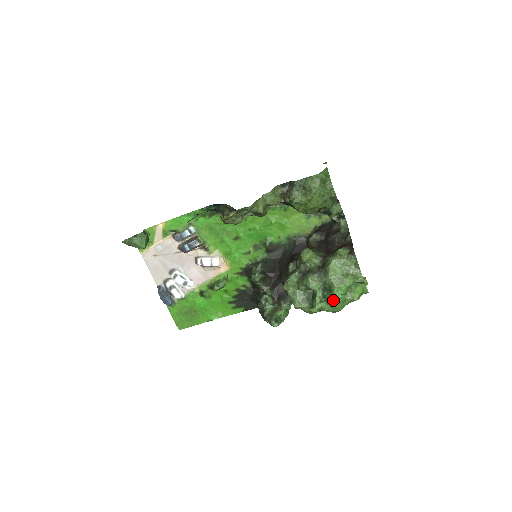
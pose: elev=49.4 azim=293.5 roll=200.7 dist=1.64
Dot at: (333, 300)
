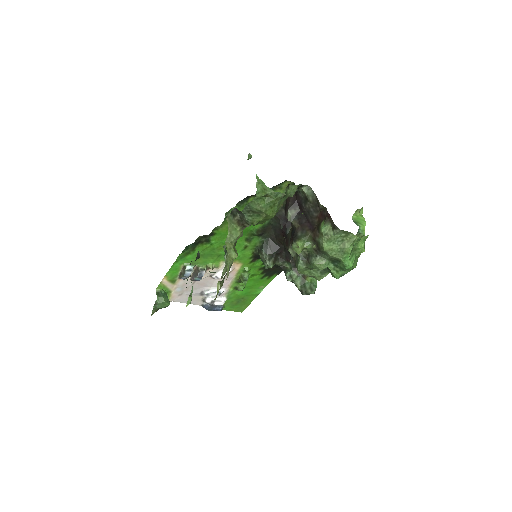
Dot at: (346, 268)
